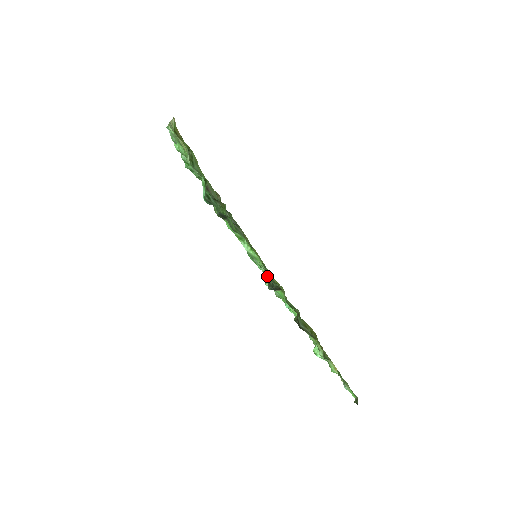
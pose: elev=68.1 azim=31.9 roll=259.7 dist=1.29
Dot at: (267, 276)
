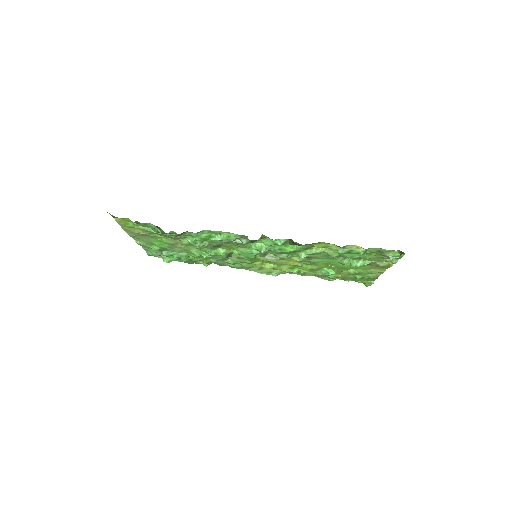
Dot at: (255, 245)
